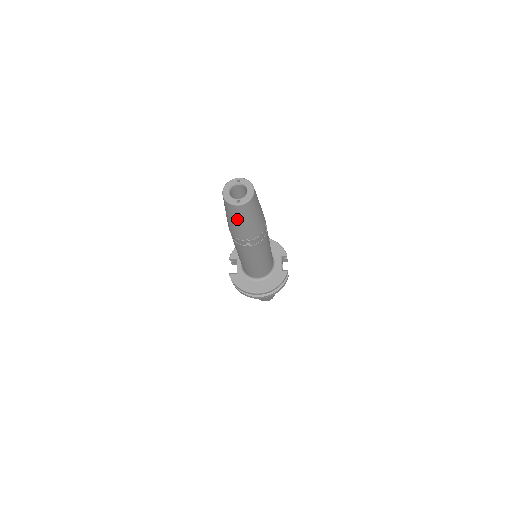
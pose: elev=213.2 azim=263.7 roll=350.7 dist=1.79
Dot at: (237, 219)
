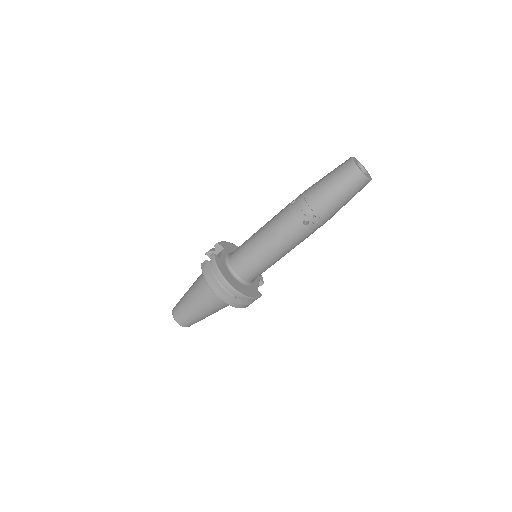
Dot at: (340, 187)
